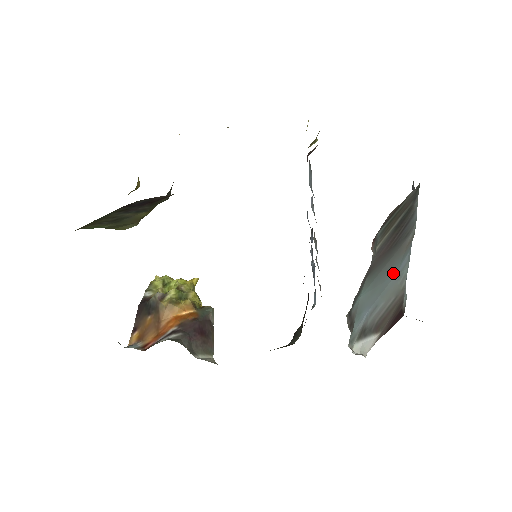
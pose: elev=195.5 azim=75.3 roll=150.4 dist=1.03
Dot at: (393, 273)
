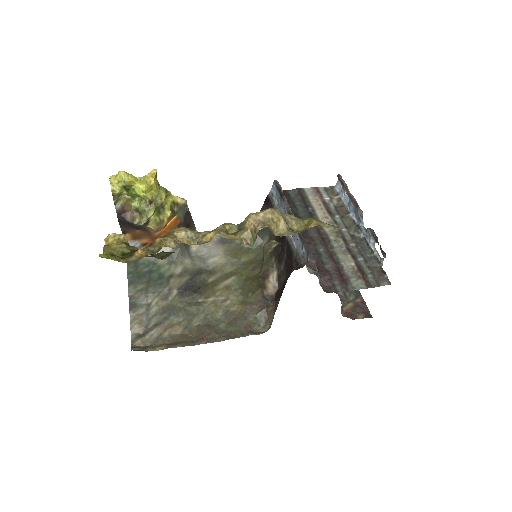
Dot at: occluded
